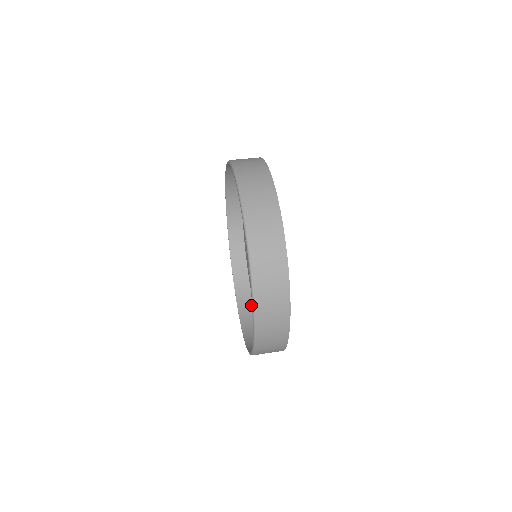
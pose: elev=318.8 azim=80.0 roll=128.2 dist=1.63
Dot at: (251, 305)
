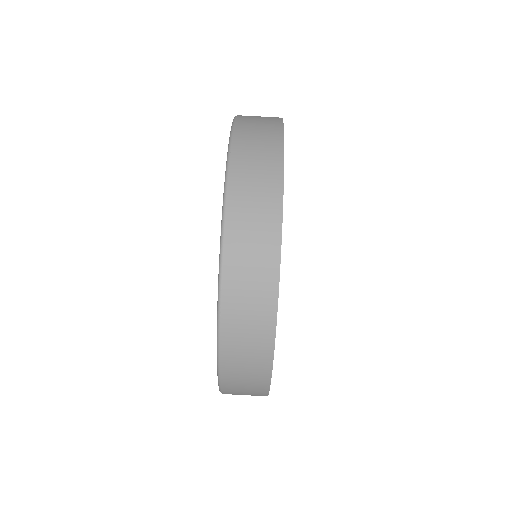
Dot at: occluded
